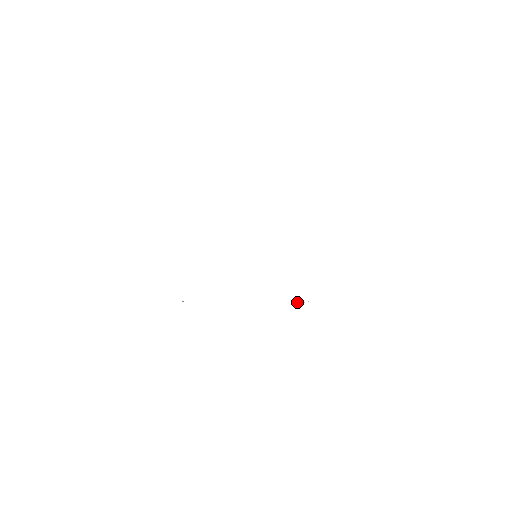
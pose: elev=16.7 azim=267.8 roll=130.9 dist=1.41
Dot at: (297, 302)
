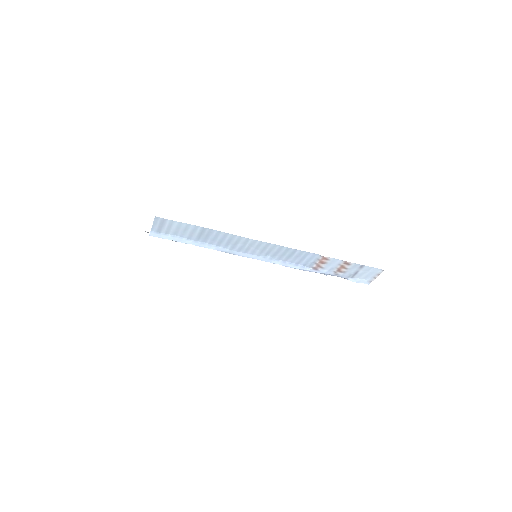
Dot at: (300, 265)
